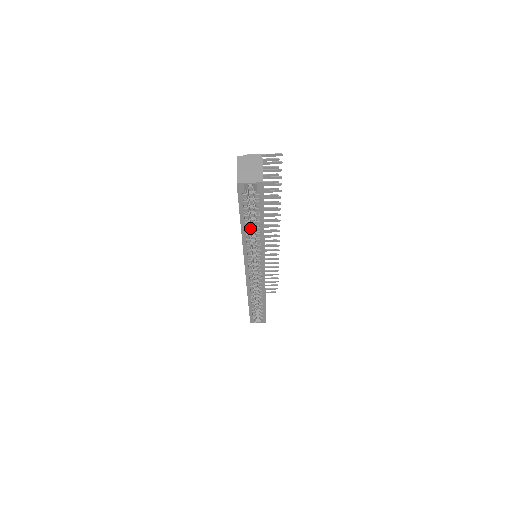
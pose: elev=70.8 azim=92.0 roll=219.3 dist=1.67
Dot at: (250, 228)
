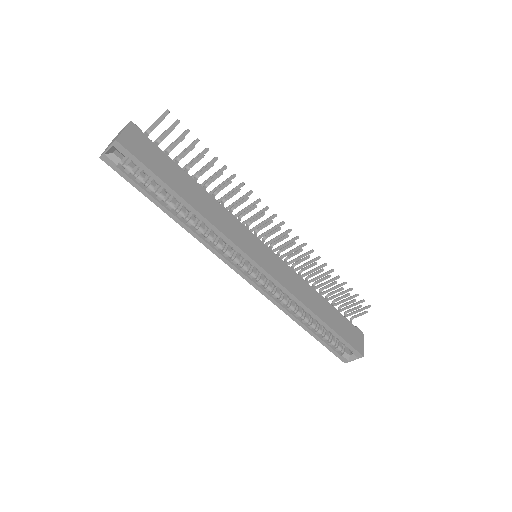
Dot at: (183, 212)
